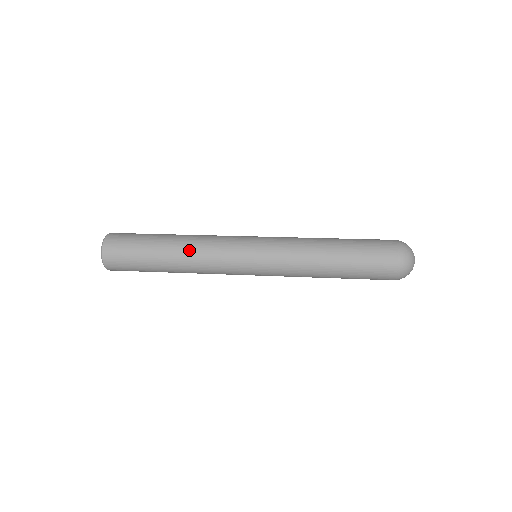
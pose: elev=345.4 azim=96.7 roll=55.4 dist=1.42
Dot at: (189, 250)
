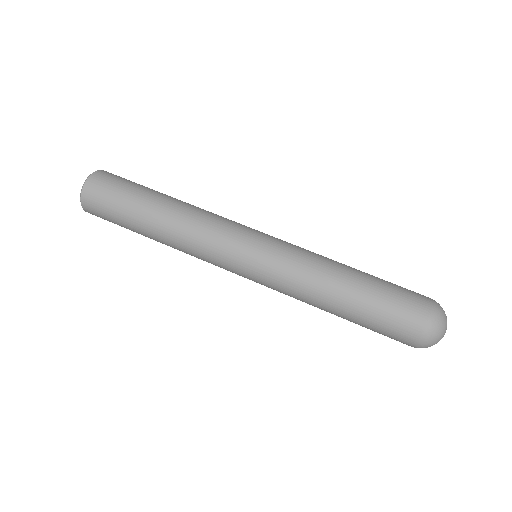
Dot at: (174, 241)
